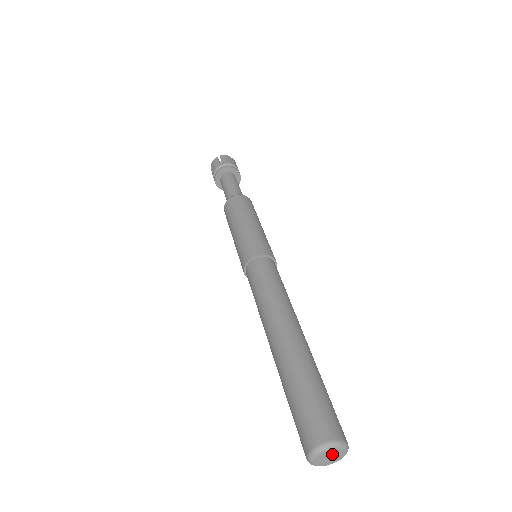
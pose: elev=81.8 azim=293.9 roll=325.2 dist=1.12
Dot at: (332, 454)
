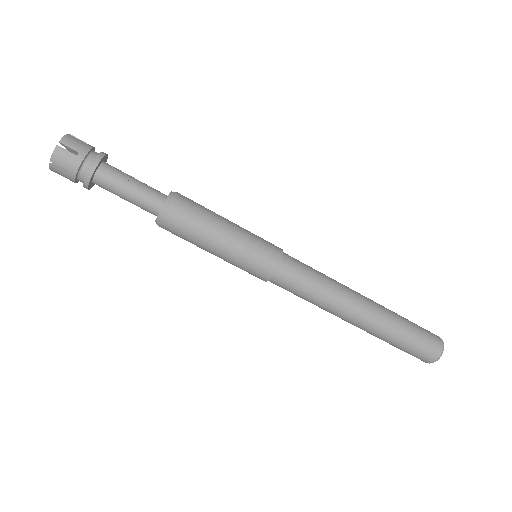
Dot at: occluded
